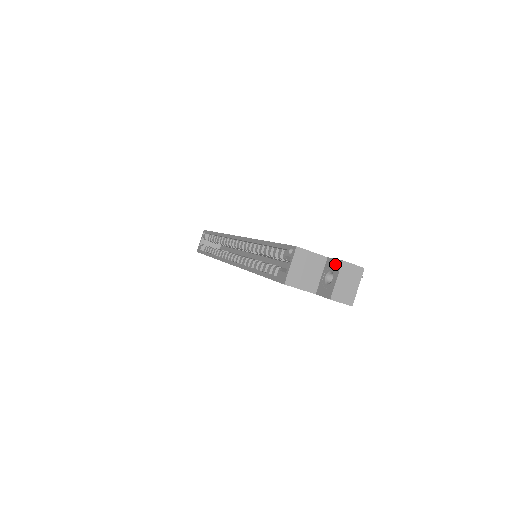
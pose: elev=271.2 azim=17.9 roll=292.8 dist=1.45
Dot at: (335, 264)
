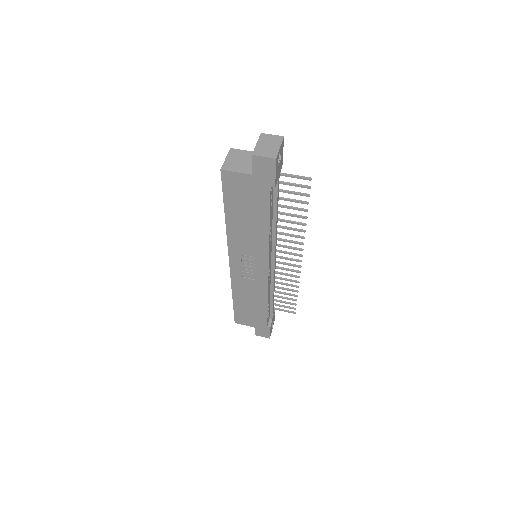
Dot at: occluded
